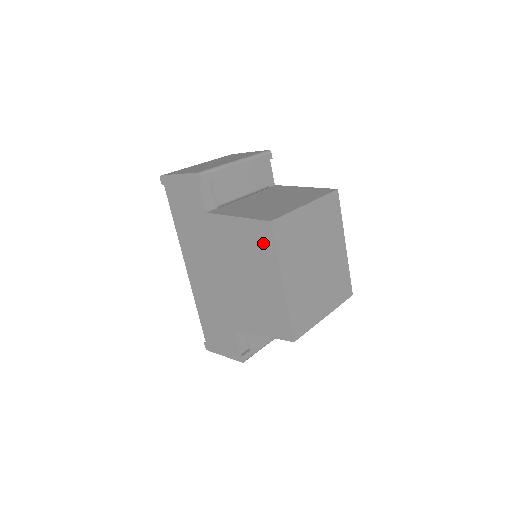
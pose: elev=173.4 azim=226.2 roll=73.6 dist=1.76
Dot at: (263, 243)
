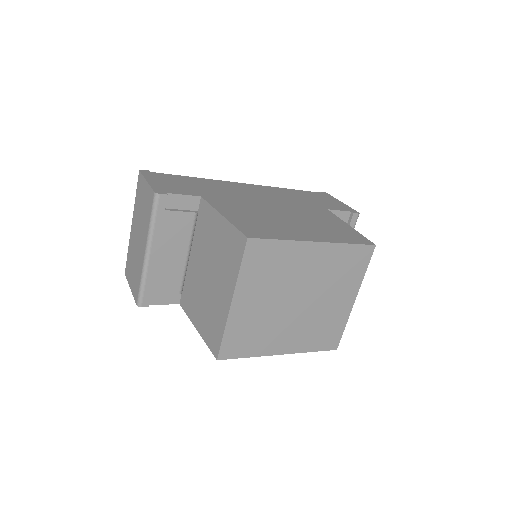
Dot at: occluded
